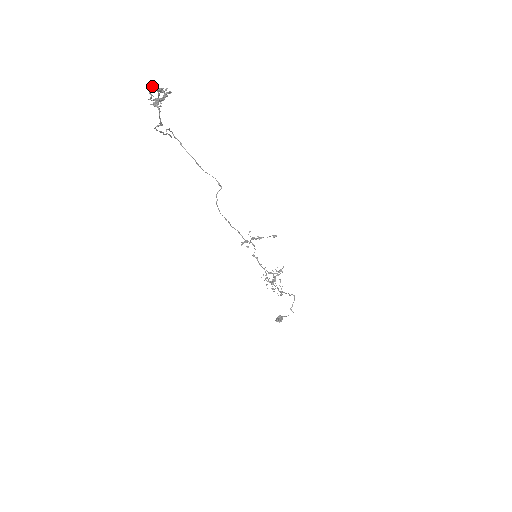
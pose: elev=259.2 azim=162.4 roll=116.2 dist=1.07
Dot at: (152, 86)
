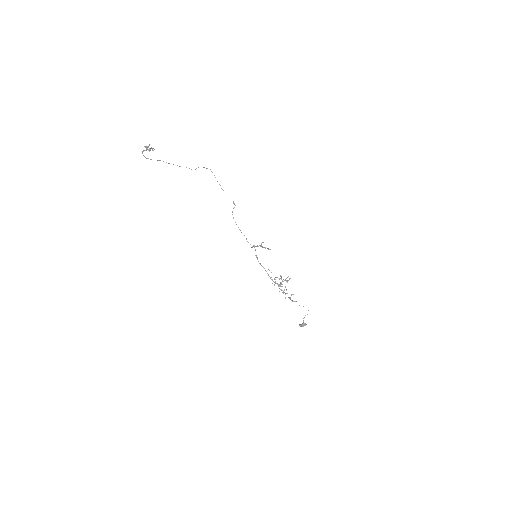
Dot at: (149, 145)
